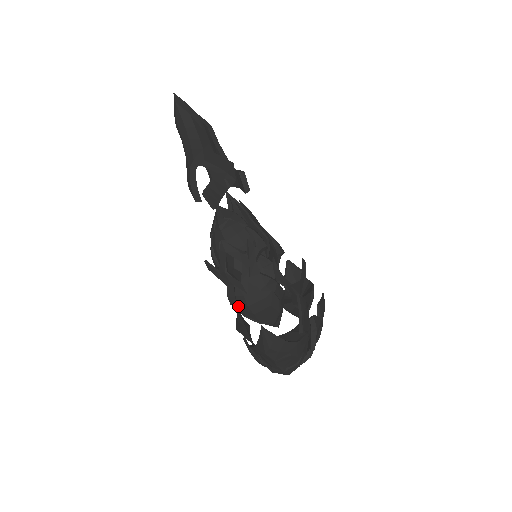
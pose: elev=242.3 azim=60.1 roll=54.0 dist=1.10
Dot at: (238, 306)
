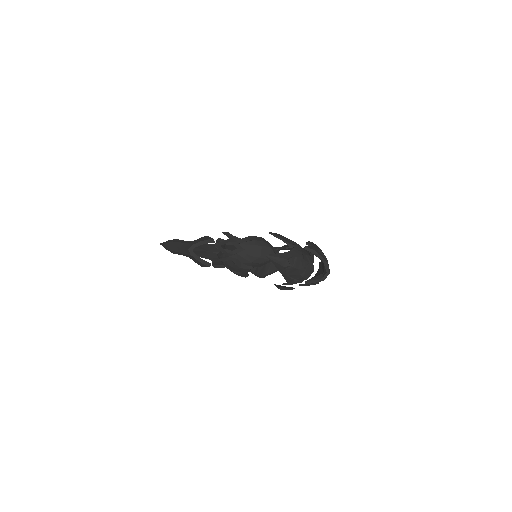
Dot at: (251, 262)
